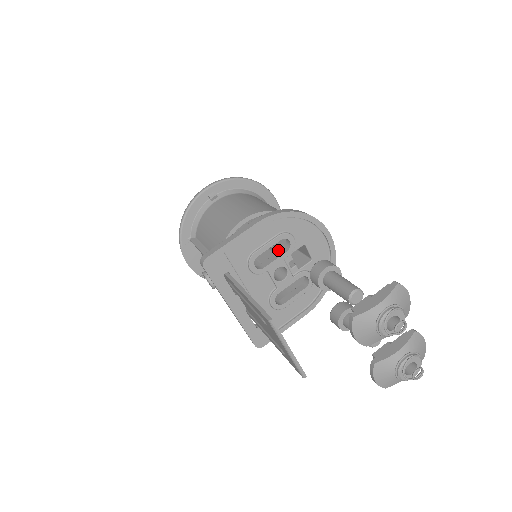
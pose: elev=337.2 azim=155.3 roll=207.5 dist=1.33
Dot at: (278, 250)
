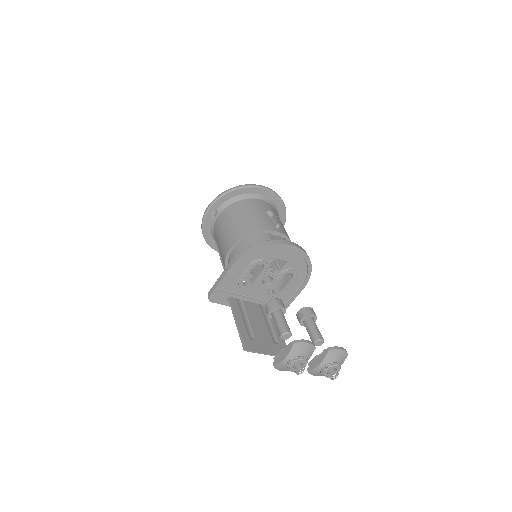
Dot at: occluded
